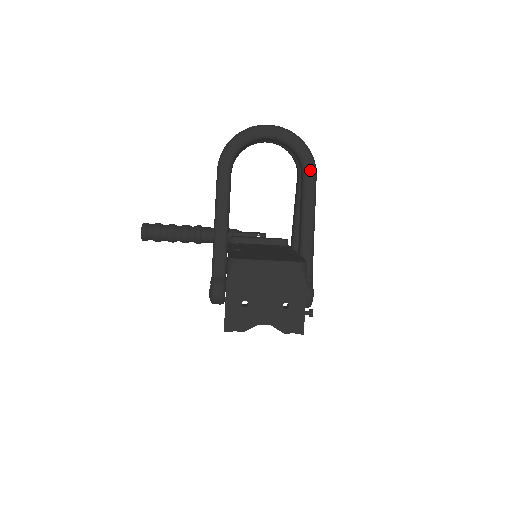
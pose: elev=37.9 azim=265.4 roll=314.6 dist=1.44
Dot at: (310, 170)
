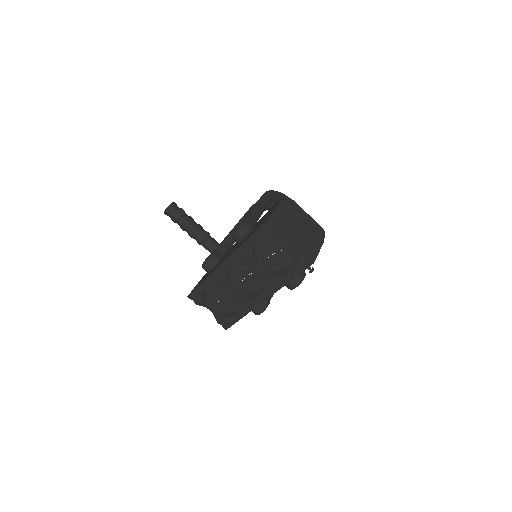
Dot at: occluded
